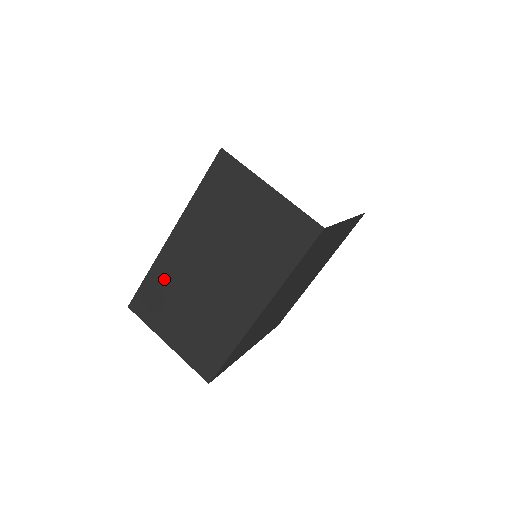
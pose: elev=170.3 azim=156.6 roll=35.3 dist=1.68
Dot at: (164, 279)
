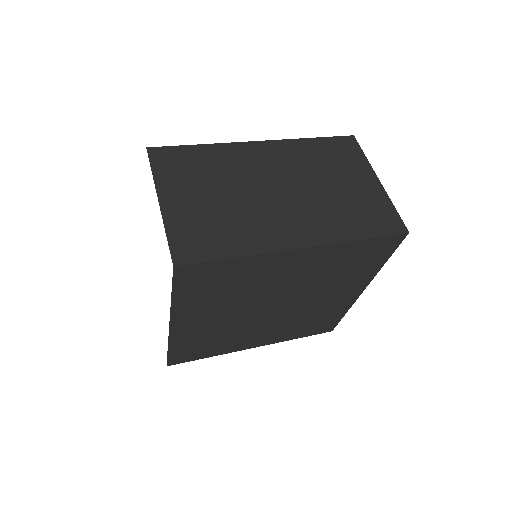
Dot at: (217, 159)
